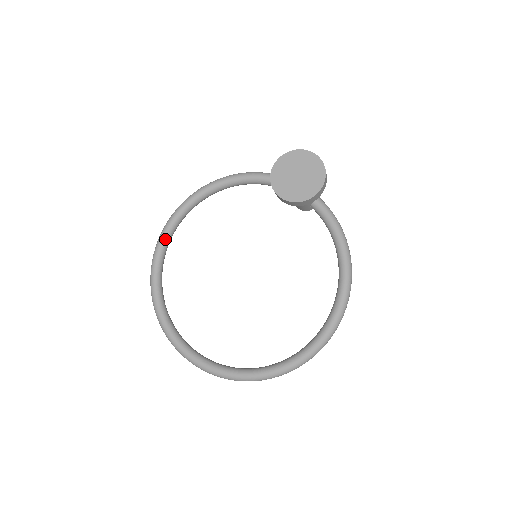
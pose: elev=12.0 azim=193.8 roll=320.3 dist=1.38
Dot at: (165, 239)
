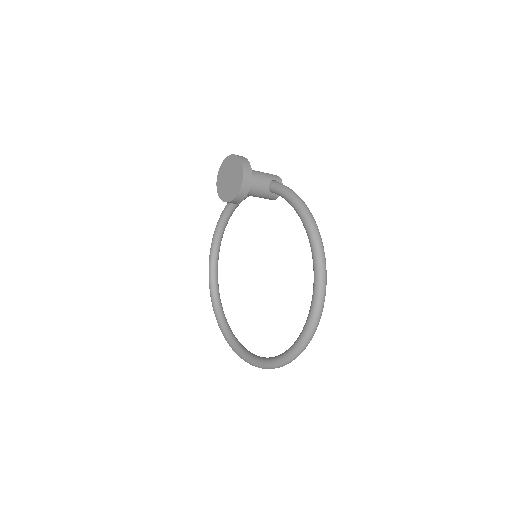
Dot at: (211, 280)
